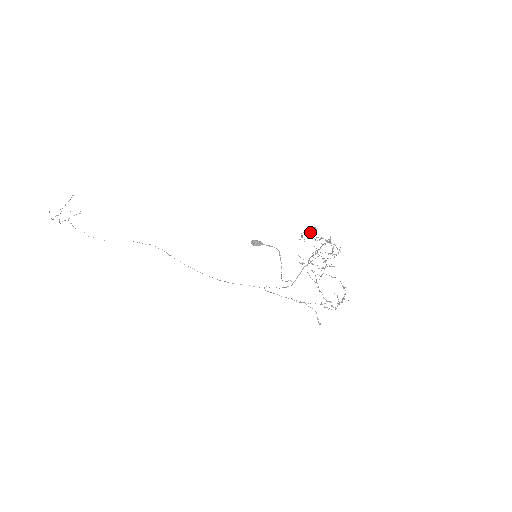
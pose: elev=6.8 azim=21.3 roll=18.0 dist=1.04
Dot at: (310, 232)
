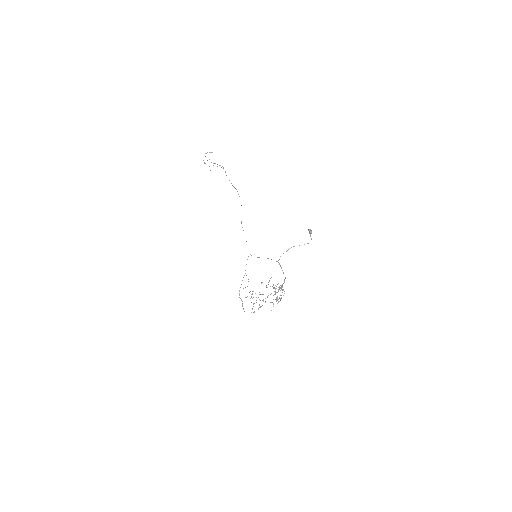
Dot at: occluded
